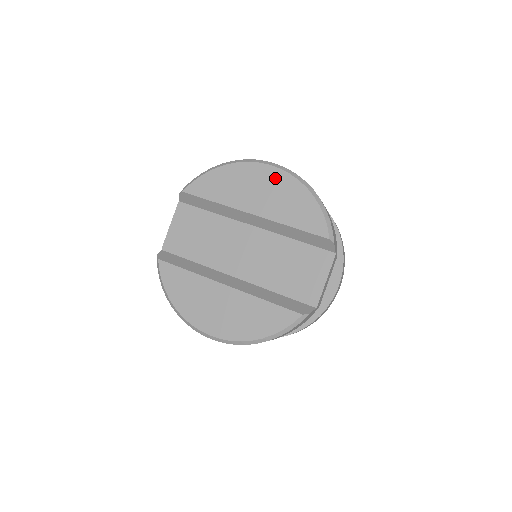
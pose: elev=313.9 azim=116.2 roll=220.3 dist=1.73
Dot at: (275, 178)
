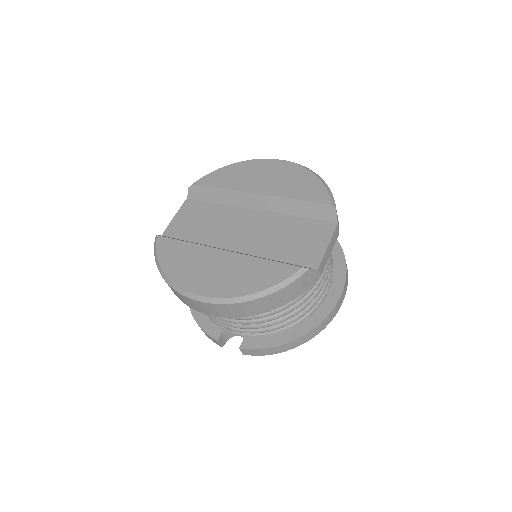
Dot at: (281, 167)
